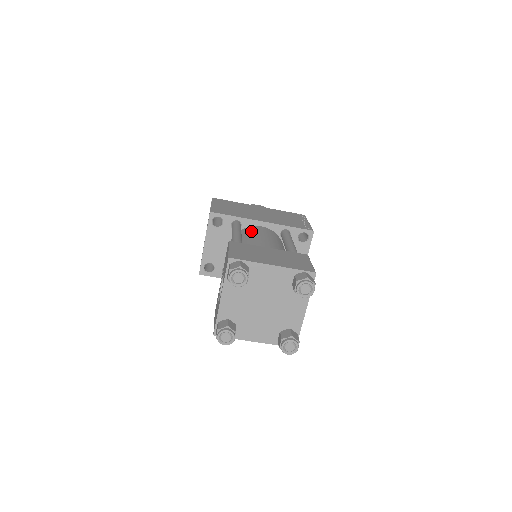
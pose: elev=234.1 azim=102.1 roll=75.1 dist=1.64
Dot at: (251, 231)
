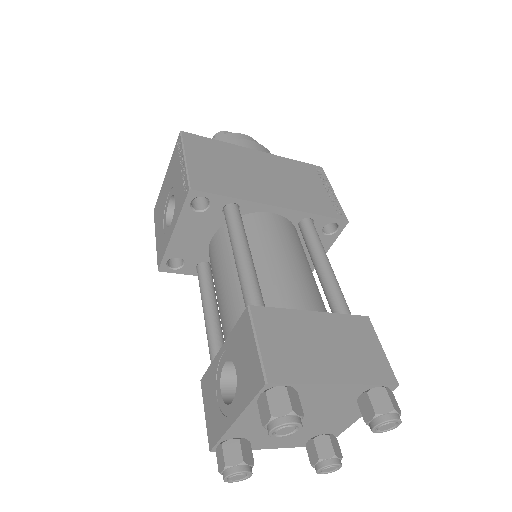
Dot at: (260, 230)
